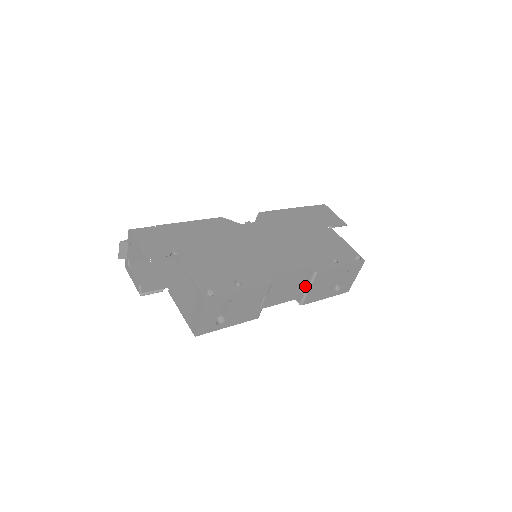
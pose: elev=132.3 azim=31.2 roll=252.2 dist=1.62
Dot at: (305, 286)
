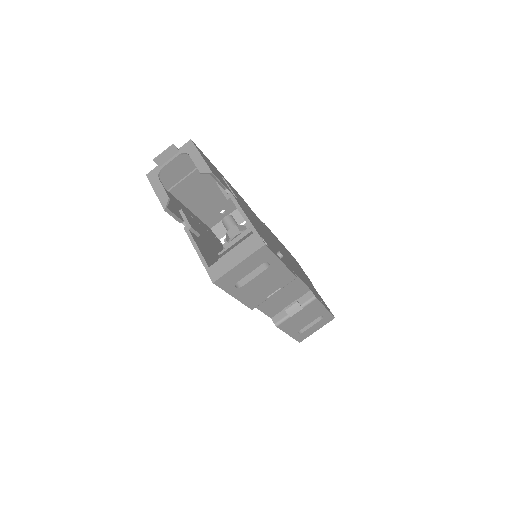
Dot at: (295, 307)
